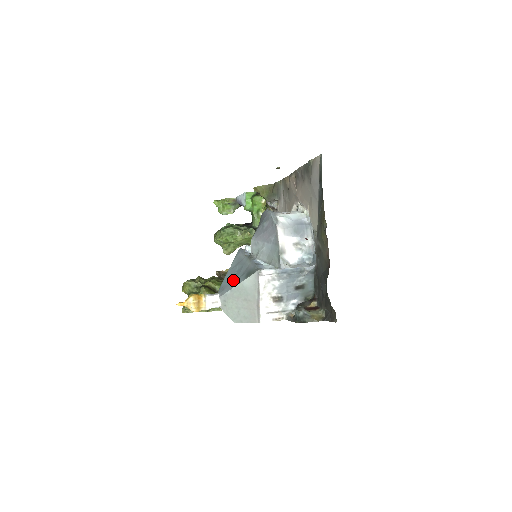
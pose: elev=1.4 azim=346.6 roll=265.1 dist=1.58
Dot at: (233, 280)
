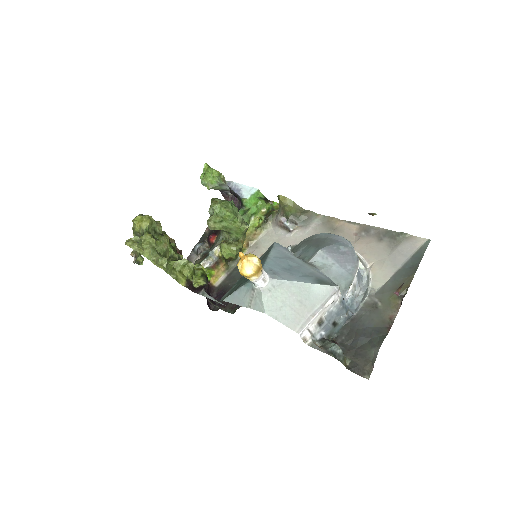
Dot at: (291, 273)
